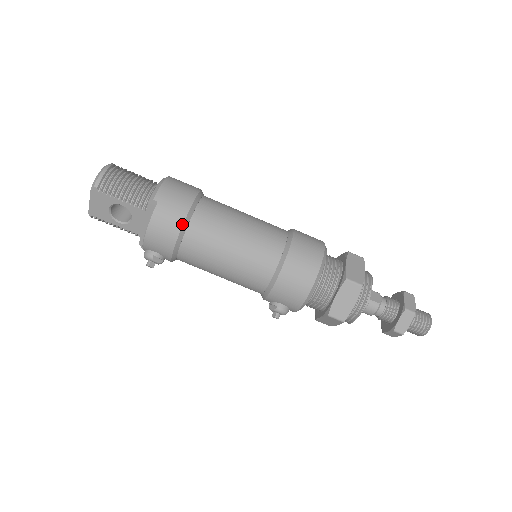
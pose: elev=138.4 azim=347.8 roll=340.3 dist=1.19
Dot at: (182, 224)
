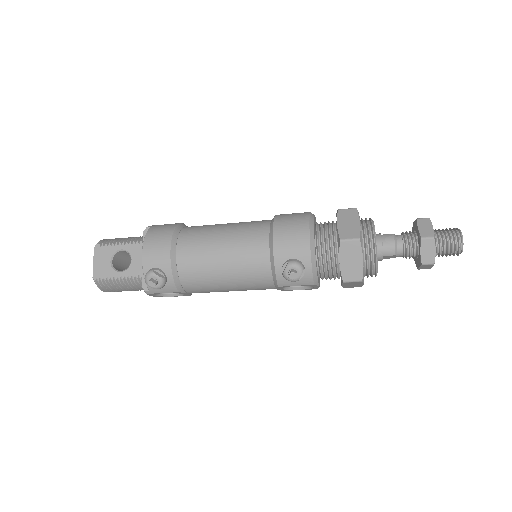
Dot at: (174, 229)
